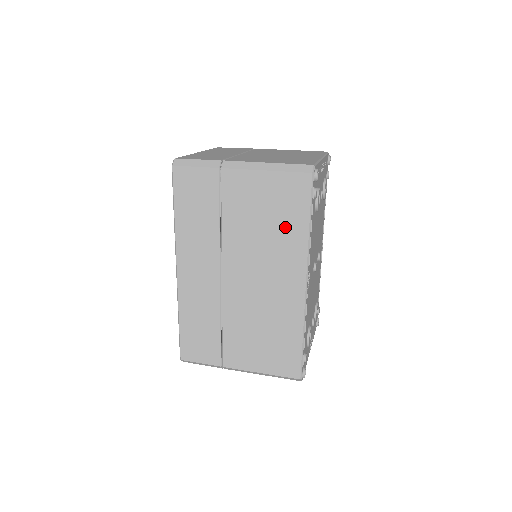
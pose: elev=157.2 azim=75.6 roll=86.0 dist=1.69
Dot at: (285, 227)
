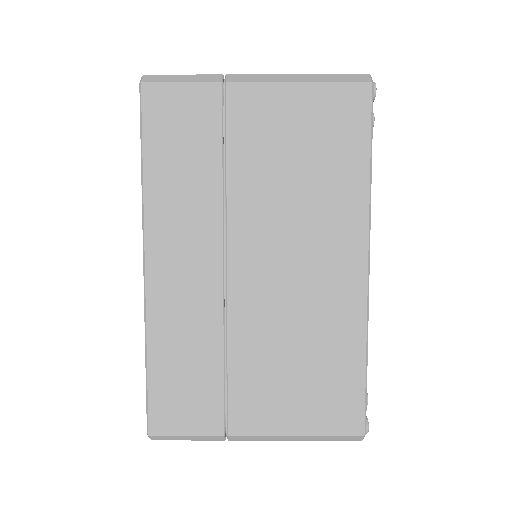
Dot at: (332, 172)
